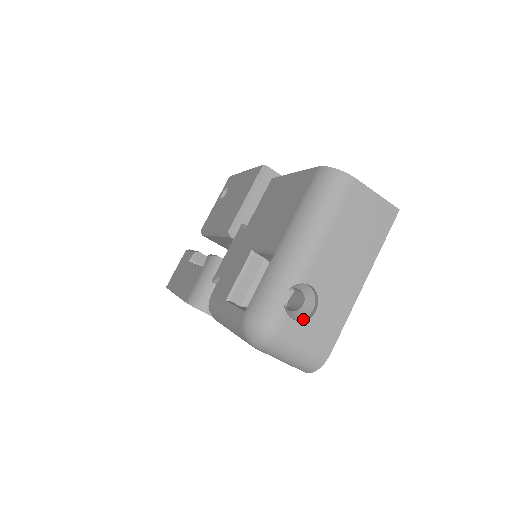
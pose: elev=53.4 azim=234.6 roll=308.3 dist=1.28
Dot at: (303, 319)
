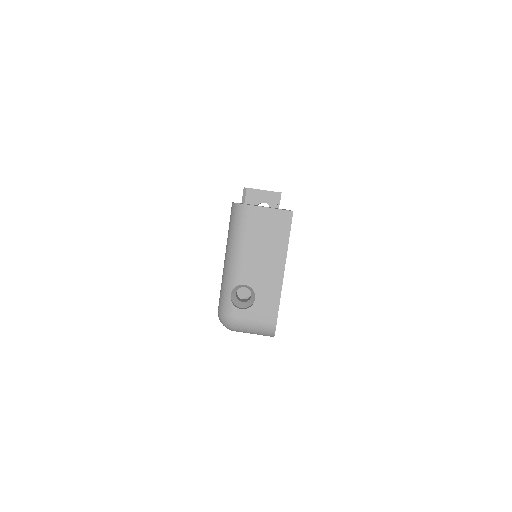
Dot at: (250, 306)
